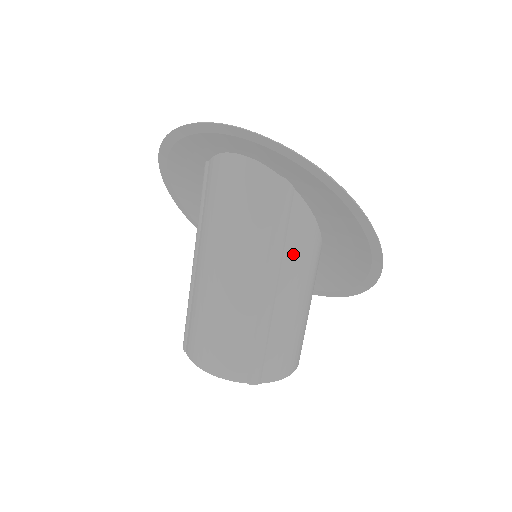
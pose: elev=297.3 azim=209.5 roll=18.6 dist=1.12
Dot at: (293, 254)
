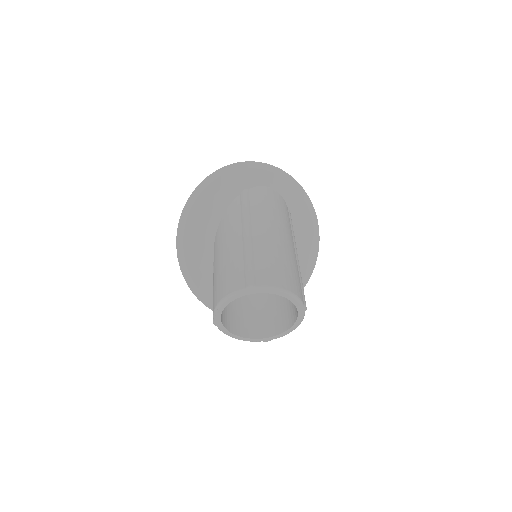
Dot at: occluded
